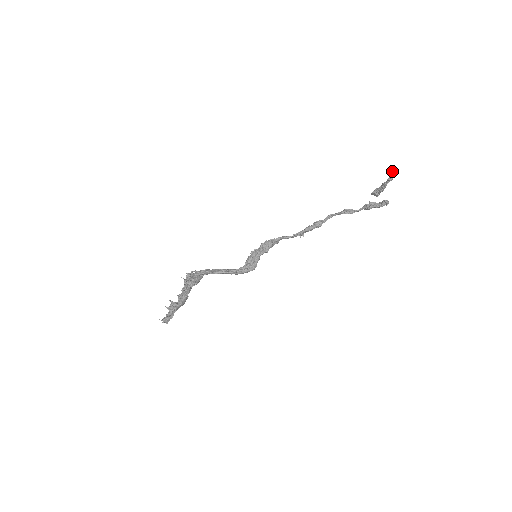
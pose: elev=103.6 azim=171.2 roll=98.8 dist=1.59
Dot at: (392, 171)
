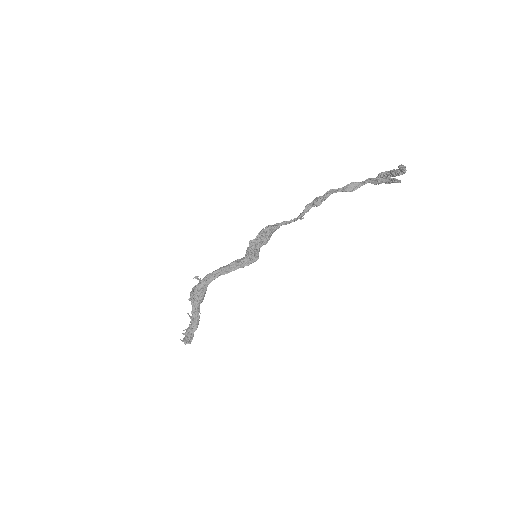
Dot at: (402, 170)
